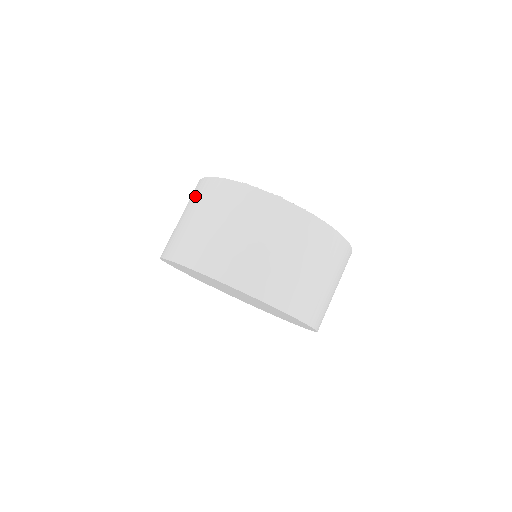
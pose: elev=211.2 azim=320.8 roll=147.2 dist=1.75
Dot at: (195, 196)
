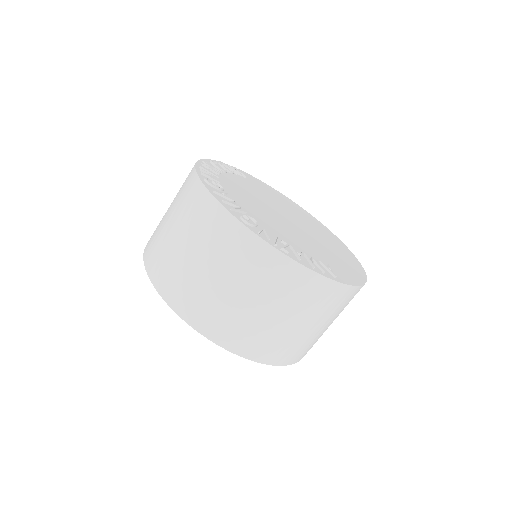
Dot at: (186, 202)
